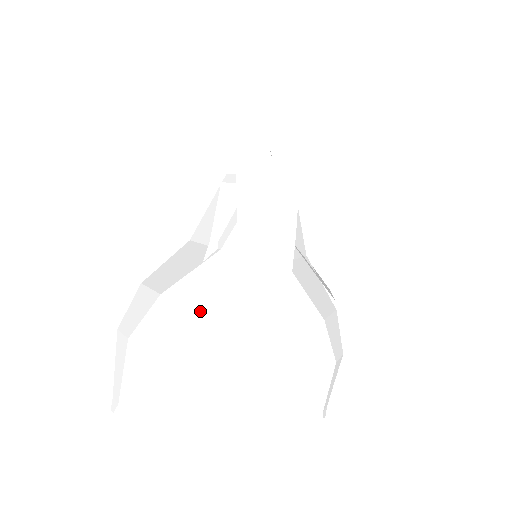
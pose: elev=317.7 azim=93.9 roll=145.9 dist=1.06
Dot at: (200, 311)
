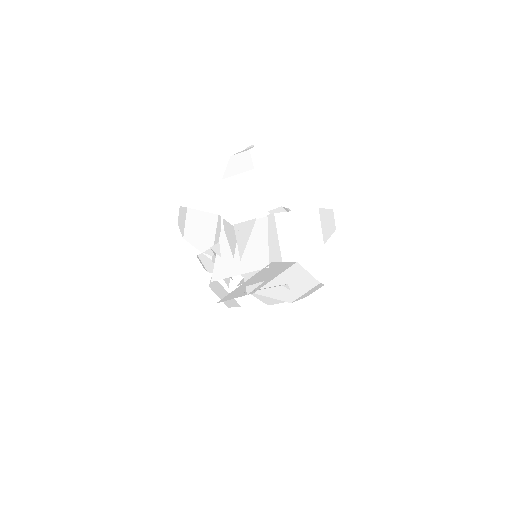
Dot at: (199, 260)
